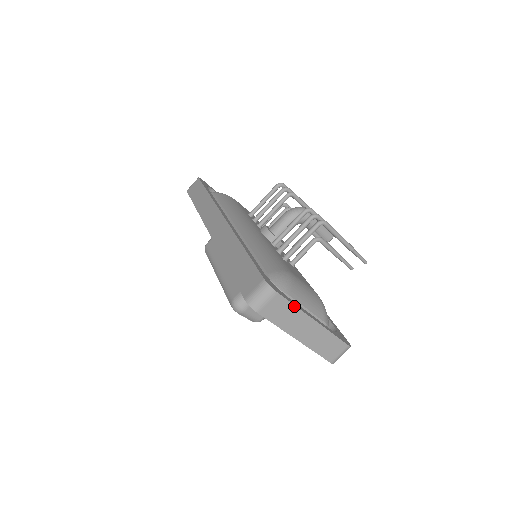
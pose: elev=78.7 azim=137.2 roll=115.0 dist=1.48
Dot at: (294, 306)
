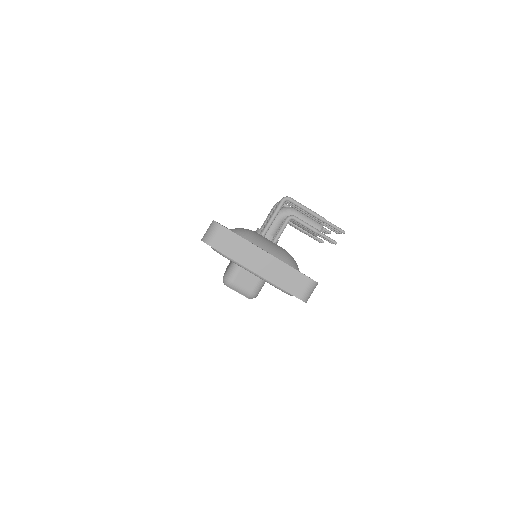
Dot at: (241, 238)
